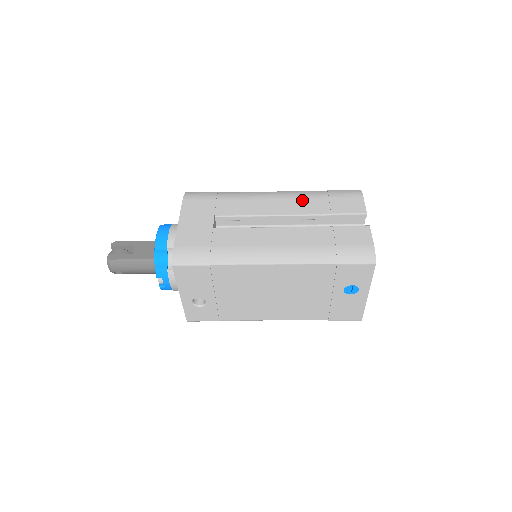
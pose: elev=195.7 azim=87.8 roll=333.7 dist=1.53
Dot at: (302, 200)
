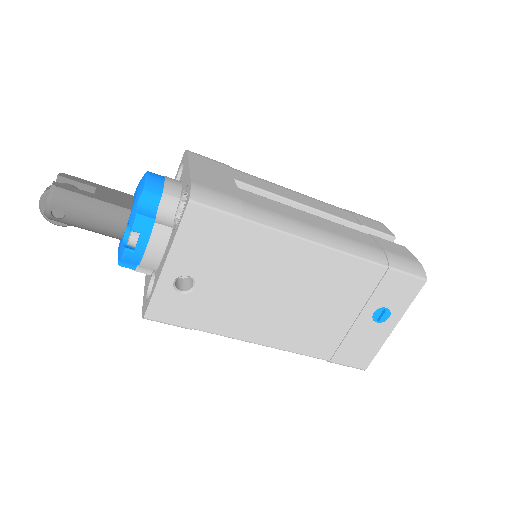
Dot at: (326, 204)
